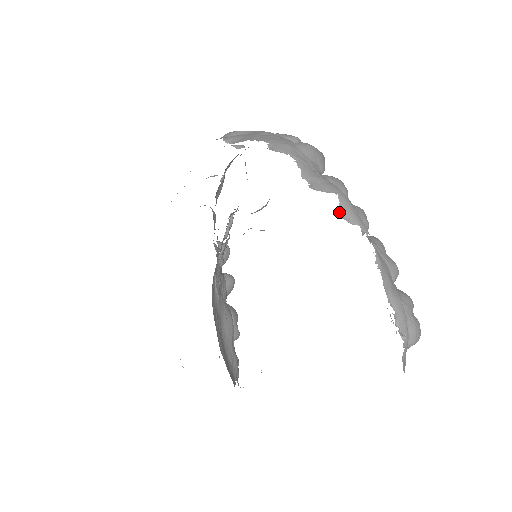
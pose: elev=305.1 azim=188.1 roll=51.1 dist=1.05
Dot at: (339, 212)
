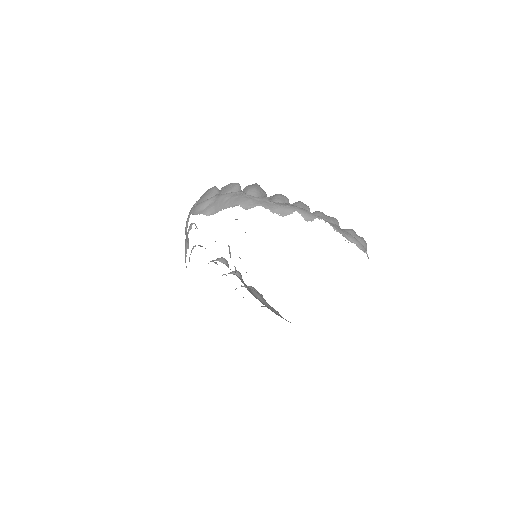
Dot at: (304, 219)
